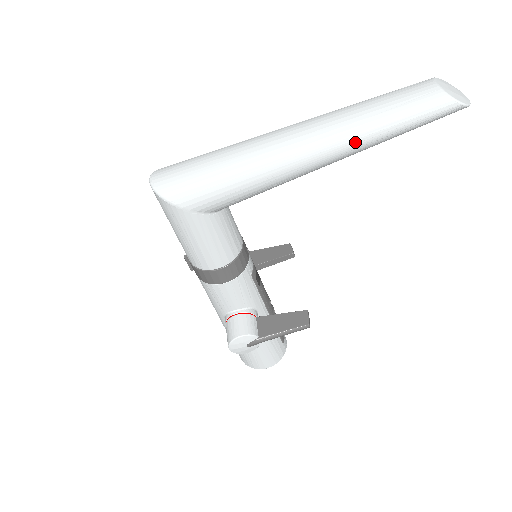
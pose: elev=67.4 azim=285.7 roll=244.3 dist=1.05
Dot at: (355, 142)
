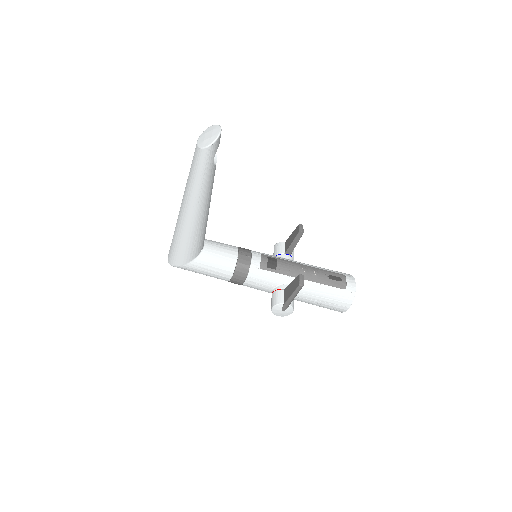
Dot at: (194, 198)
